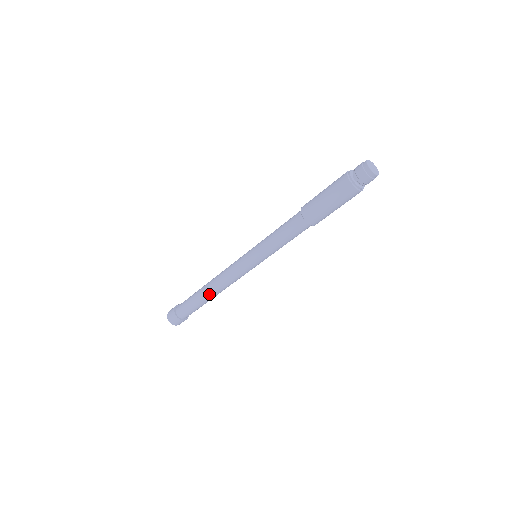
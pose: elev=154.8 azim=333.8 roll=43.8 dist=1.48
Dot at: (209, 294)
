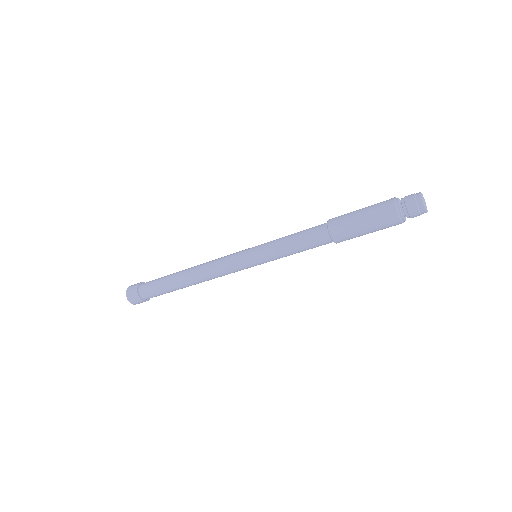
Dot at: (185, 278)
